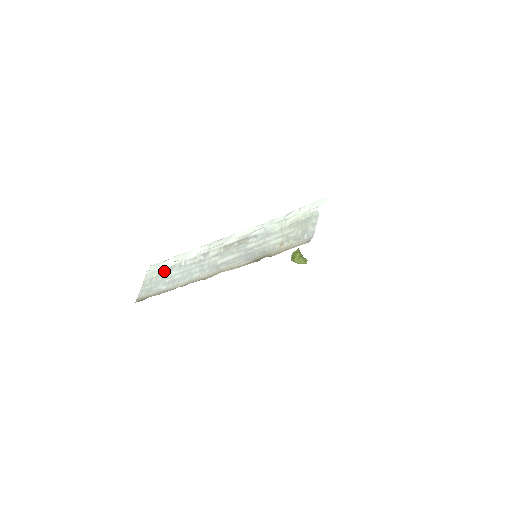
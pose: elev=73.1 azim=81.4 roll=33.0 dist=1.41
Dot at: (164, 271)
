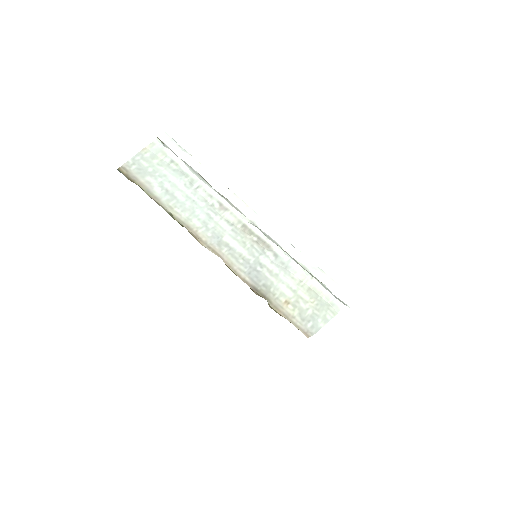
Dot at: (173, 166)
